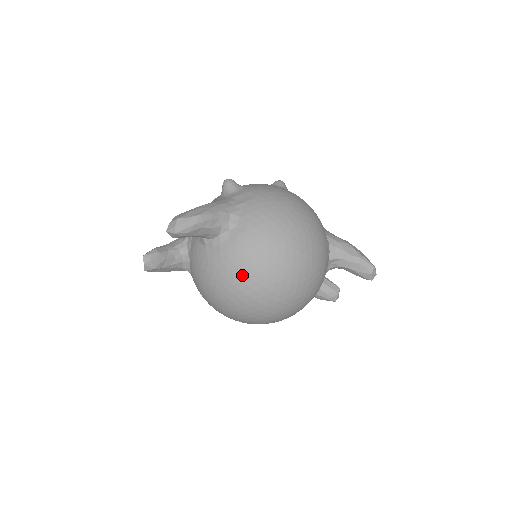
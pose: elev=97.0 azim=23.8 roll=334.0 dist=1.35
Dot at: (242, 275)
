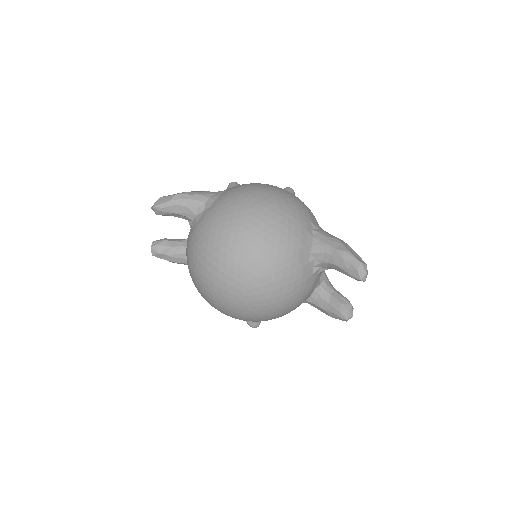
Dot at: (202, 247)
